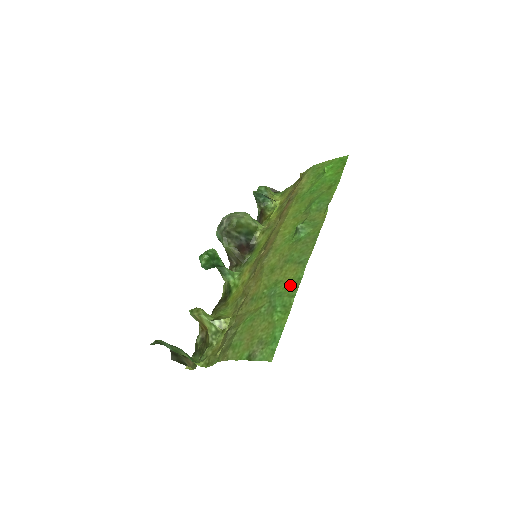
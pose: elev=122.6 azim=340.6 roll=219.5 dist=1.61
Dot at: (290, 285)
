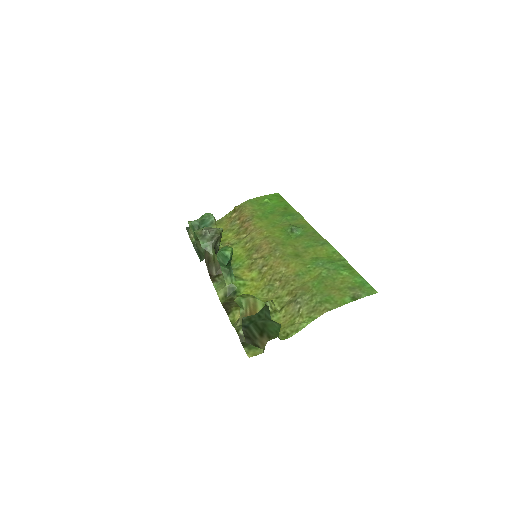
Dot at: (330, 257)
